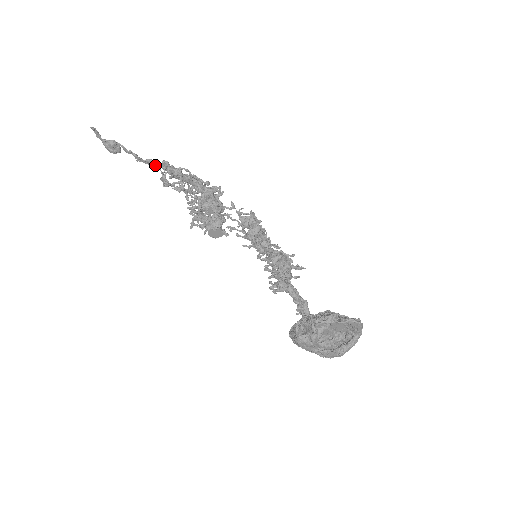
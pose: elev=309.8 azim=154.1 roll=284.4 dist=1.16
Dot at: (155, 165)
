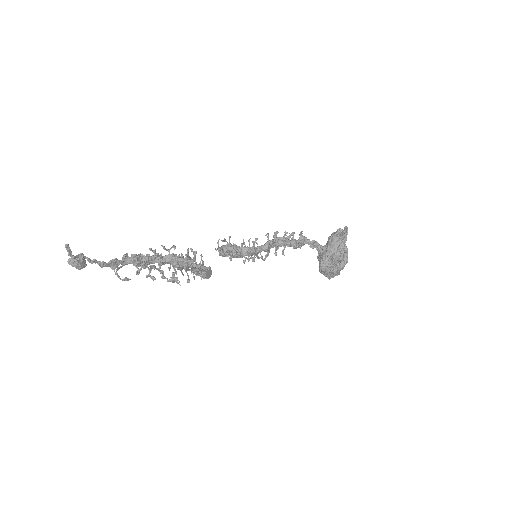
Dot at: (117, 263)
